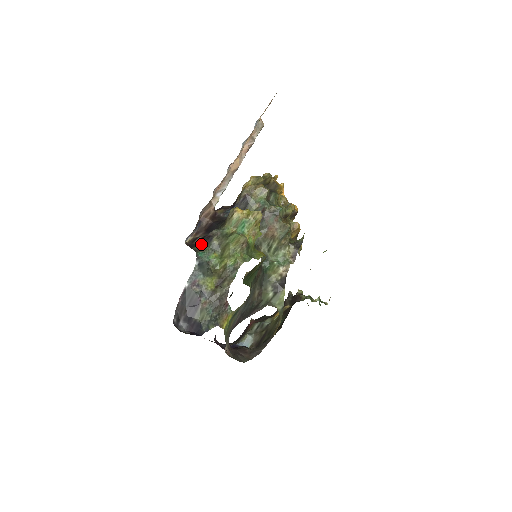
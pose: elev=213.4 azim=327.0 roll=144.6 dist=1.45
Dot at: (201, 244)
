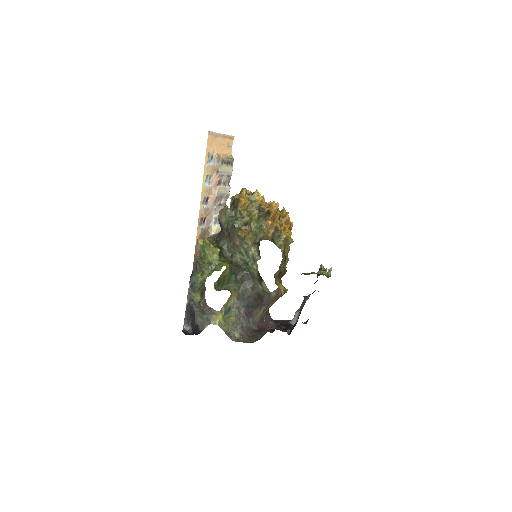
Dot at: (195, 269)
